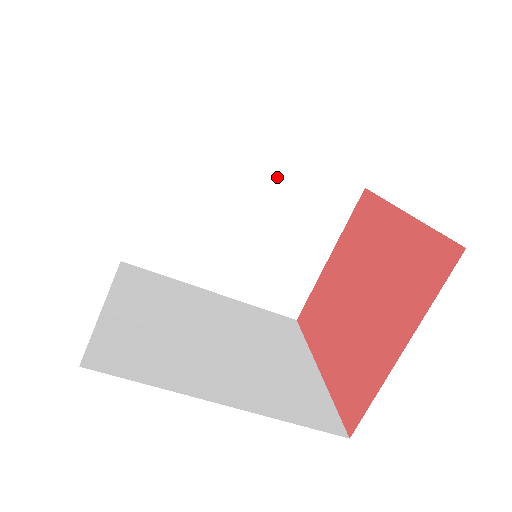
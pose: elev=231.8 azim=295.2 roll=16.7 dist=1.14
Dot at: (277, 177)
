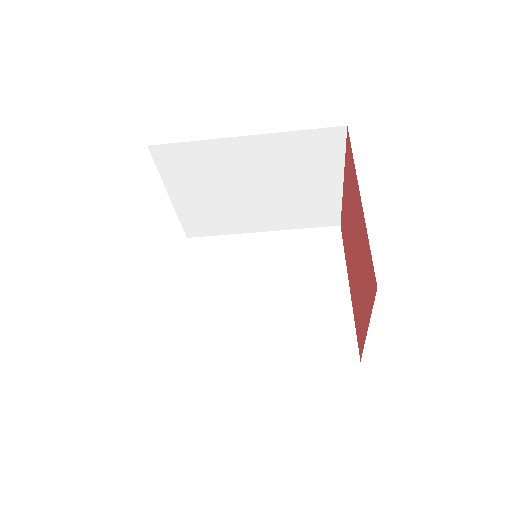
Dot at: (259, 153)
